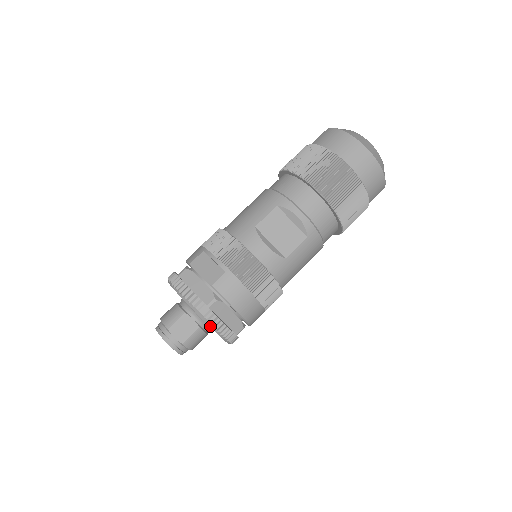
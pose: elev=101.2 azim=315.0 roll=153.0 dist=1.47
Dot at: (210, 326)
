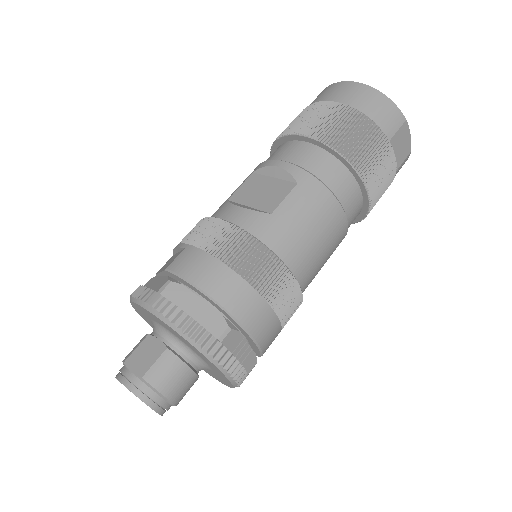
Dot at: (164, 321)
